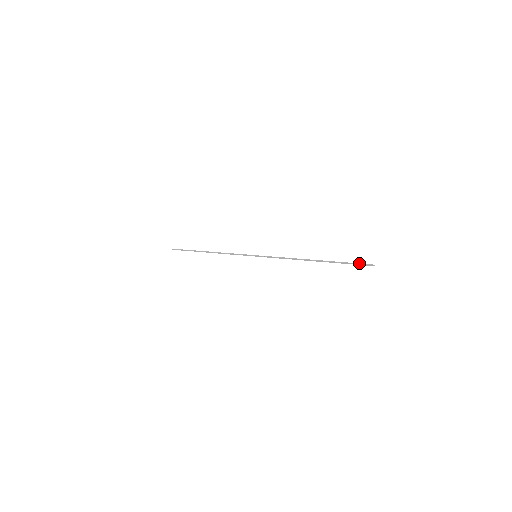
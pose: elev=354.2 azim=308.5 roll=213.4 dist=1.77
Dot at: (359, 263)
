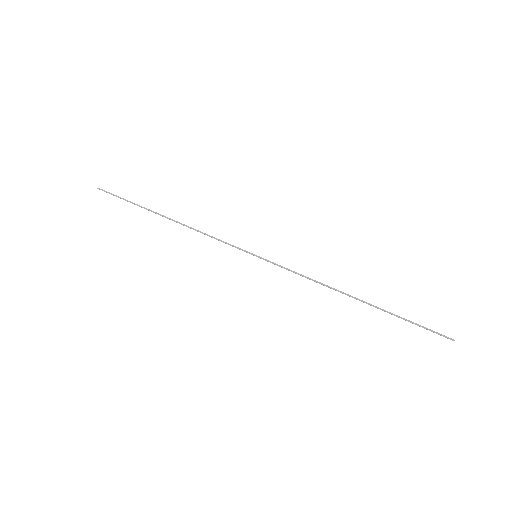
Dot at: occluded
